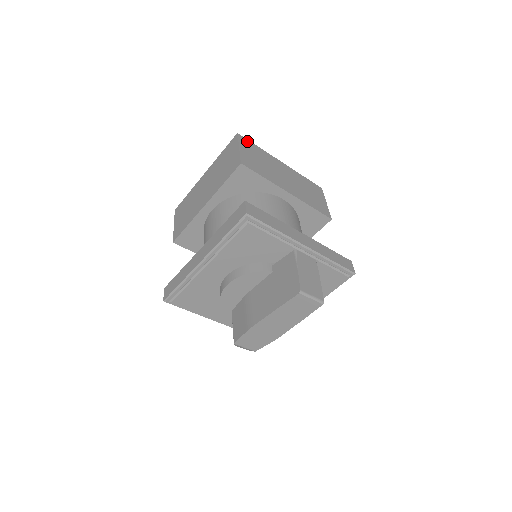
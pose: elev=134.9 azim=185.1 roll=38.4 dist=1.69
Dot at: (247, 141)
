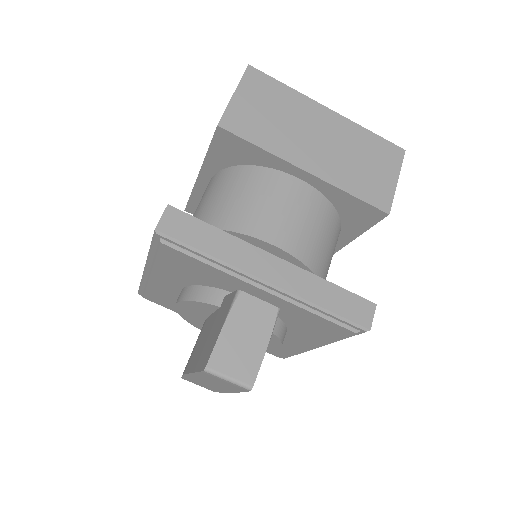
Dot at: (263, 77)
